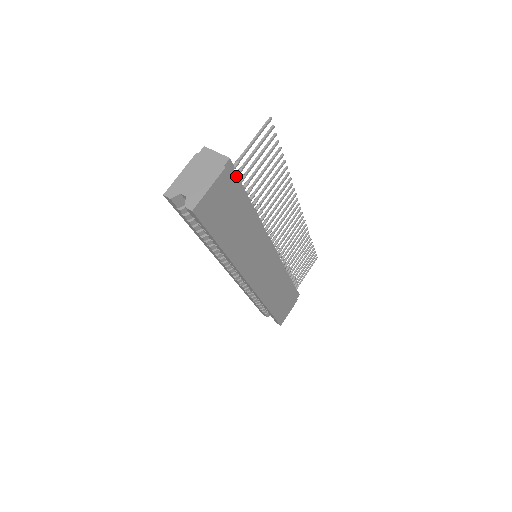
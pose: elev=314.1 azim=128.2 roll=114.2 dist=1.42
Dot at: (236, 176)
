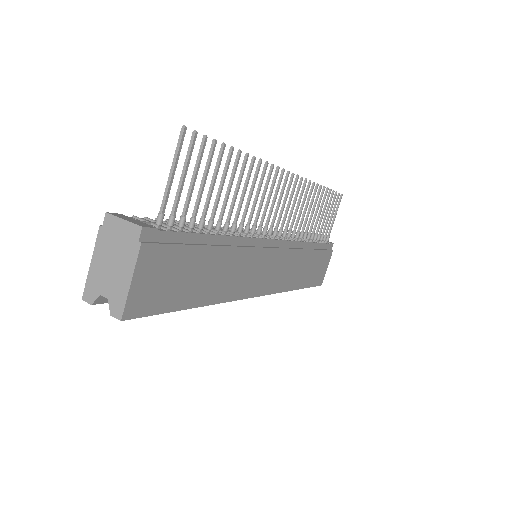
Dot at: (168, 233)
